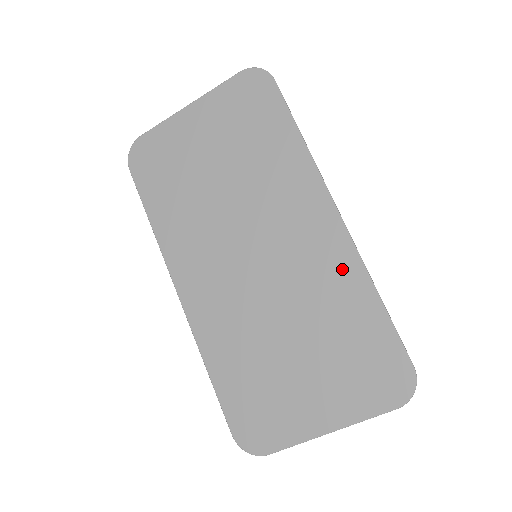
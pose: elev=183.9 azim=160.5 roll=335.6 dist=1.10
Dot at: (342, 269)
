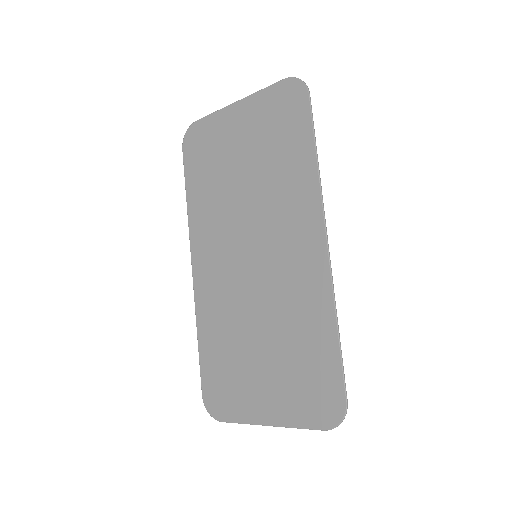
Dot at: (315, 293)
